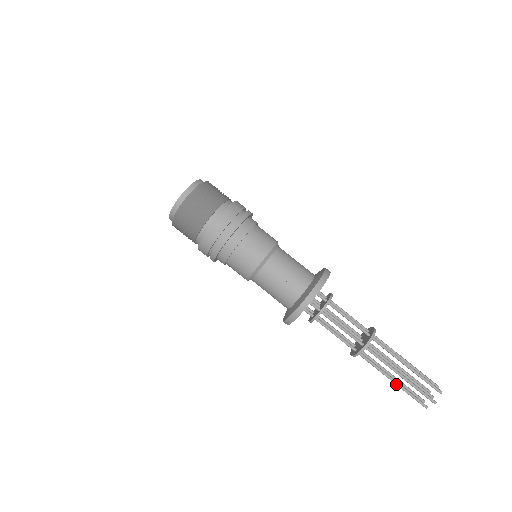
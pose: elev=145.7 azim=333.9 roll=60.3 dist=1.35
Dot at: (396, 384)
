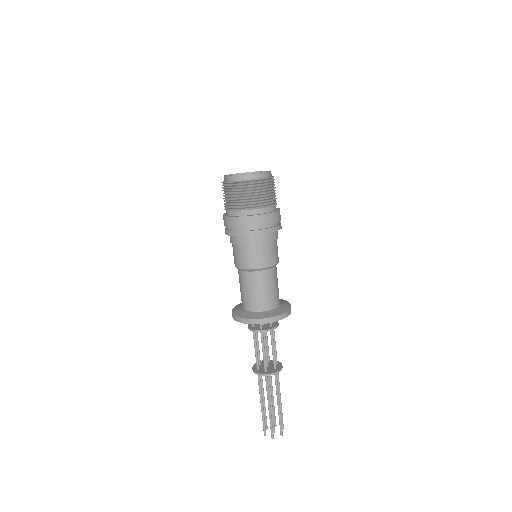
Dot at: (261, 408)
